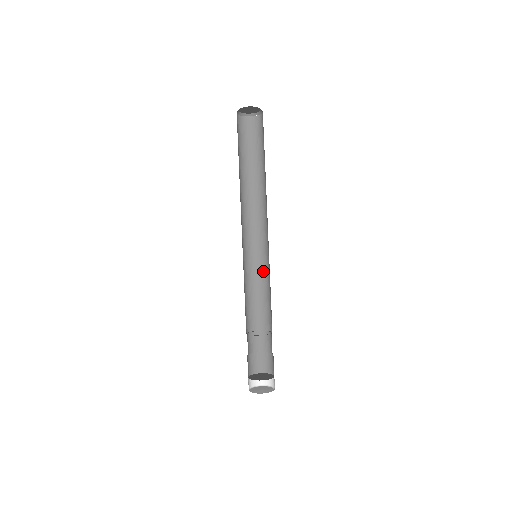
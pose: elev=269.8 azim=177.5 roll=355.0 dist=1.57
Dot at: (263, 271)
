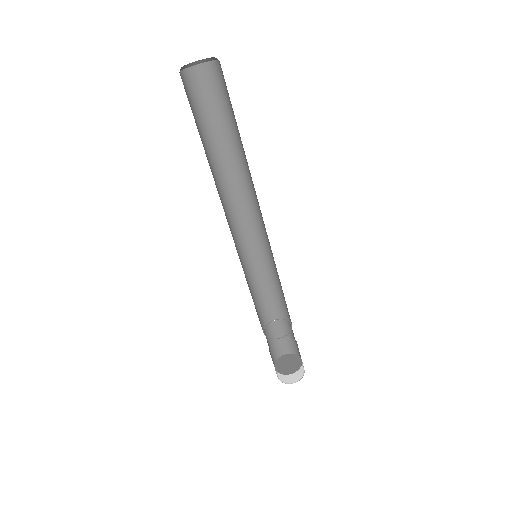
Dot at: (275, 266)
